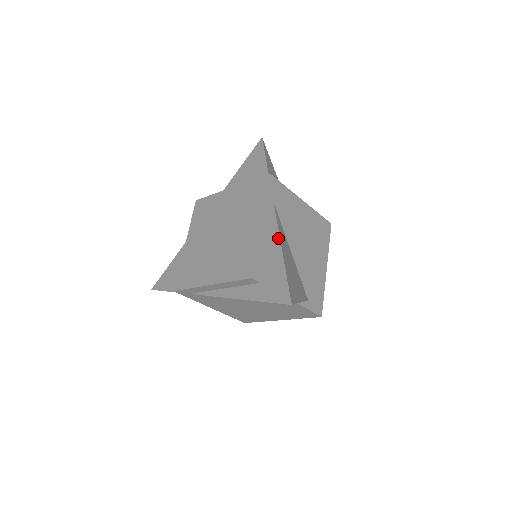
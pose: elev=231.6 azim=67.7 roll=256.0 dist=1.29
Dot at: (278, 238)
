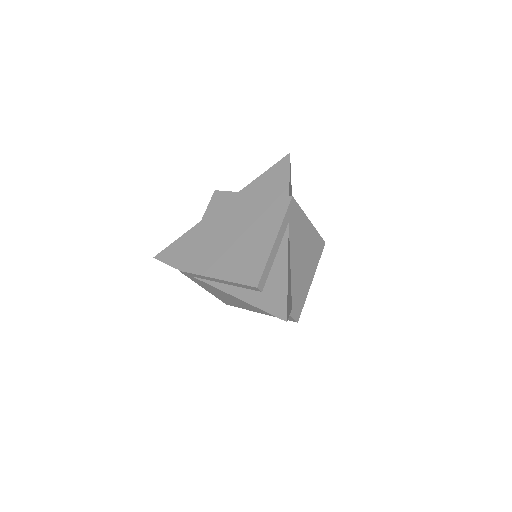
Dot at: (286, 258)
